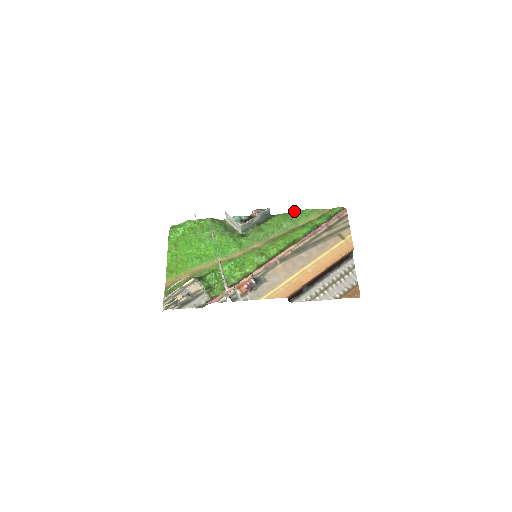
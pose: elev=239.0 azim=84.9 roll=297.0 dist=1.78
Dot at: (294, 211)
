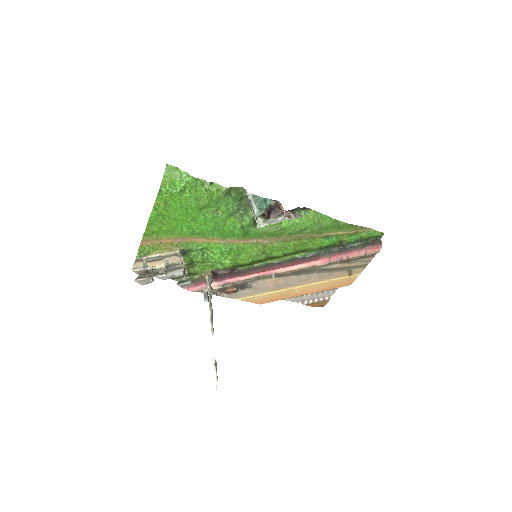
Dot at: (331, 218)
